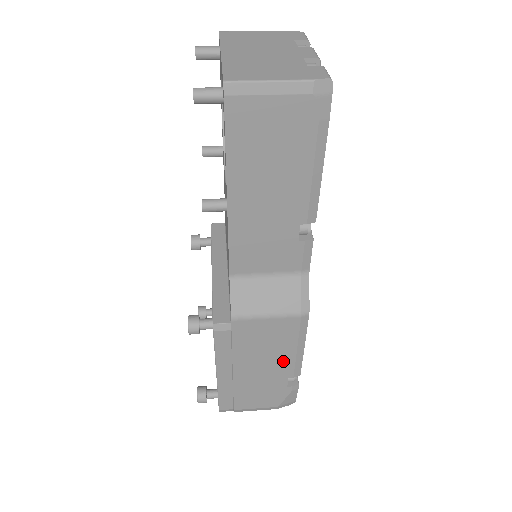
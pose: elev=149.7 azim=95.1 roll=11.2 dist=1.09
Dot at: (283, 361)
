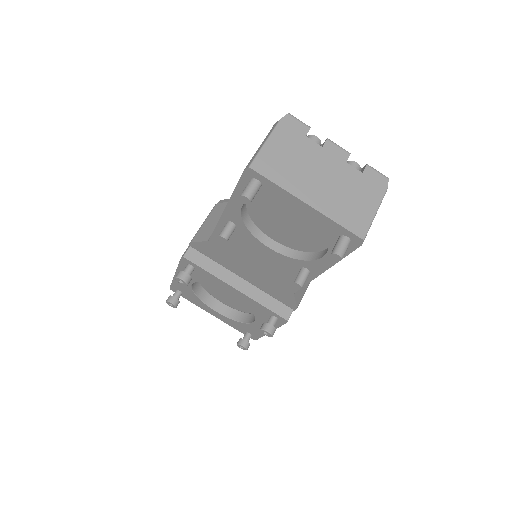
Dot at: occluded
